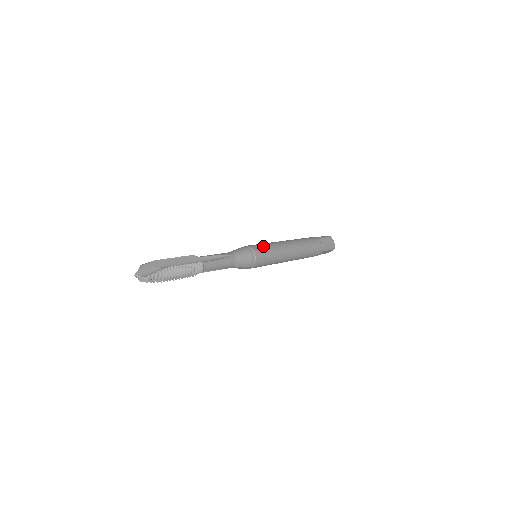
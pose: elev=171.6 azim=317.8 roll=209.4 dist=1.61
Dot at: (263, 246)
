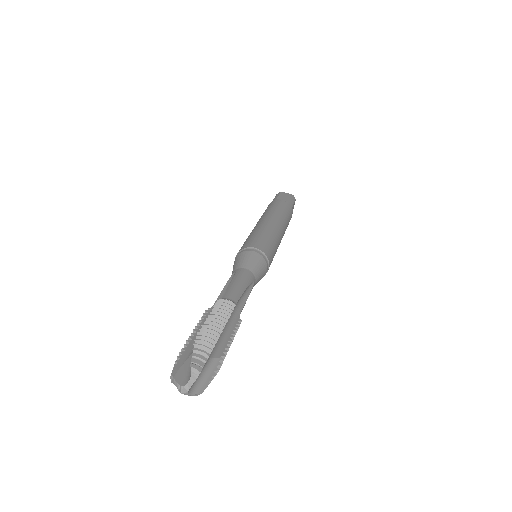
Dot at: (273, 249)
